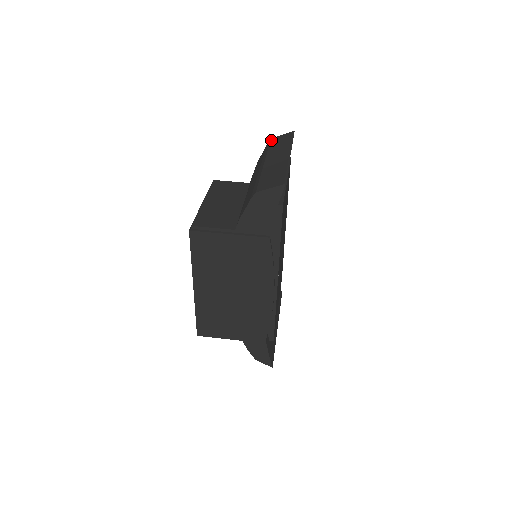
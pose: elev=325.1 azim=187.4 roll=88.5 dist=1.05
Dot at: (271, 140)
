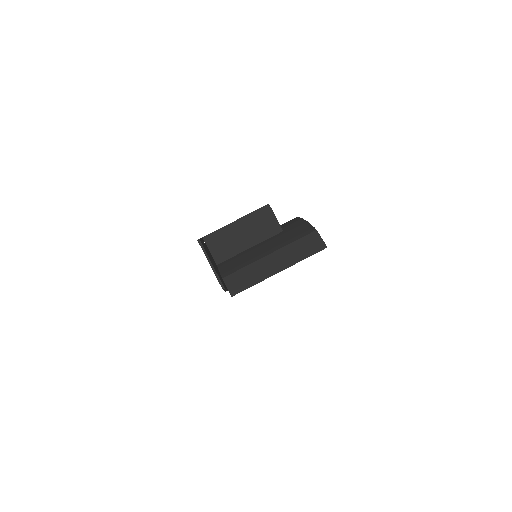
Dot at: (312, 233)
